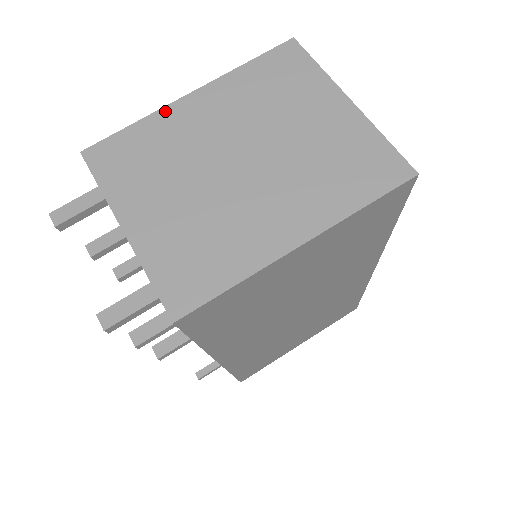
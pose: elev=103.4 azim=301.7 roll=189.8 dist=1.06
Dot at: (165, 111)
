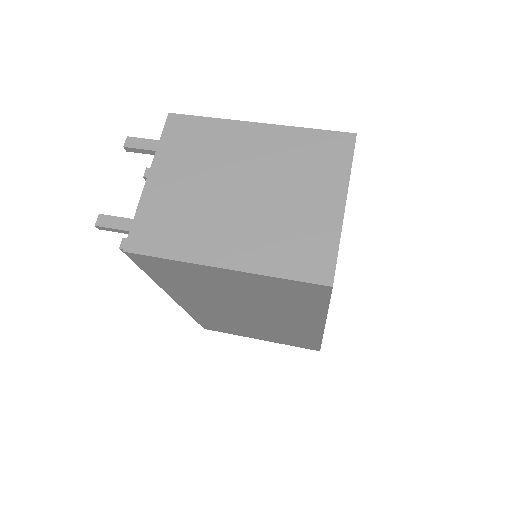
Dot at: (234, 123)
